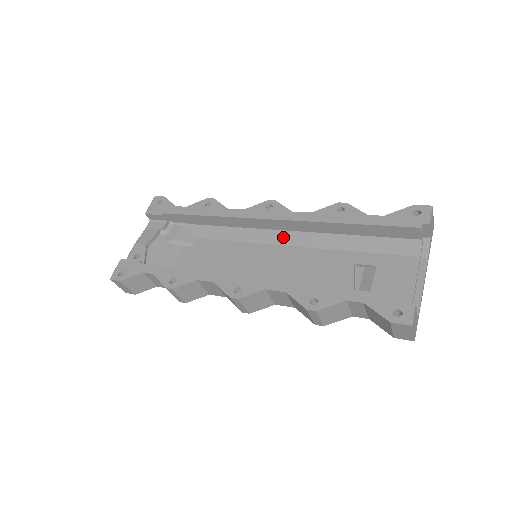
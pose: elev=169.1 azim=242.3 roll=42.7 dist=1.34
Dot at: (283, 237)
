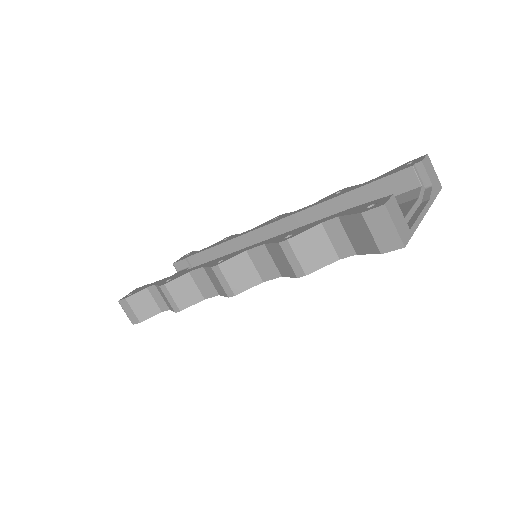
Dot at: occluded
